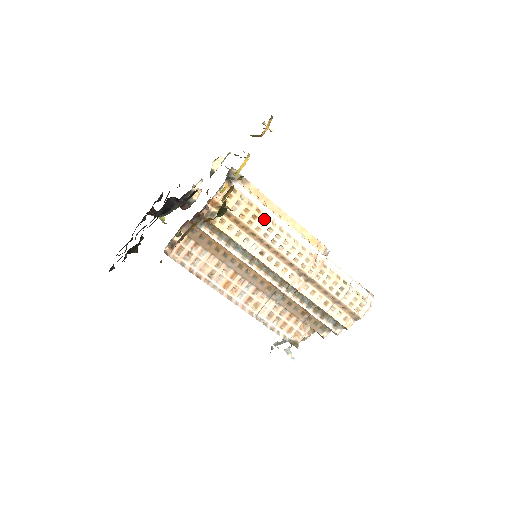
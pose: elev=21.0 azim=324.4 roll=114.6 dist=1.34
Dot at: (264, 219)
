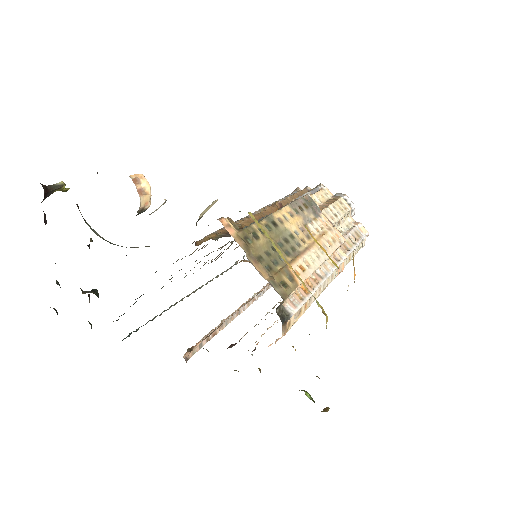
Dot at: occluded
